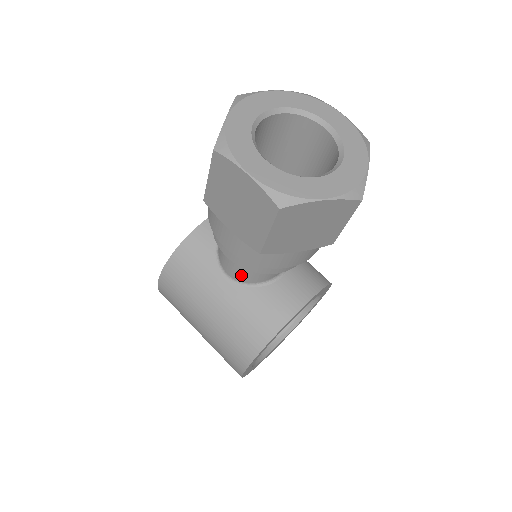
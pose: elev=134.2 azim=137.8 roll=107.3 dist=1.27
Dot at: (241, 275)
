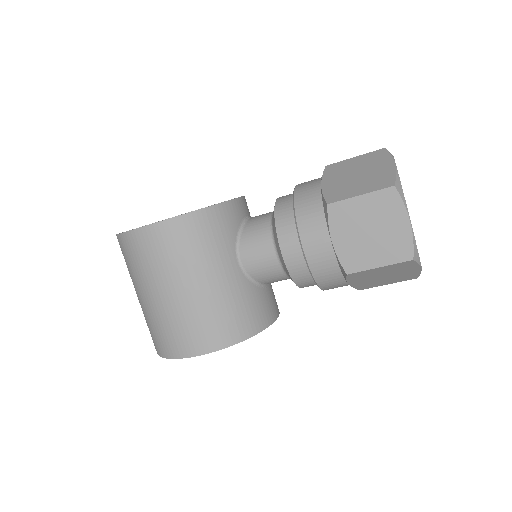
Dot at: (258, 269)
